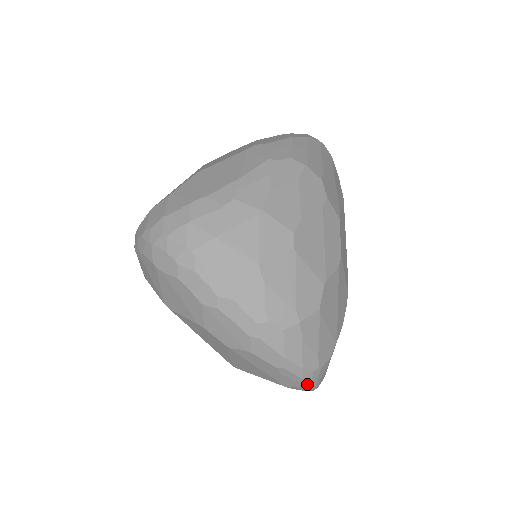
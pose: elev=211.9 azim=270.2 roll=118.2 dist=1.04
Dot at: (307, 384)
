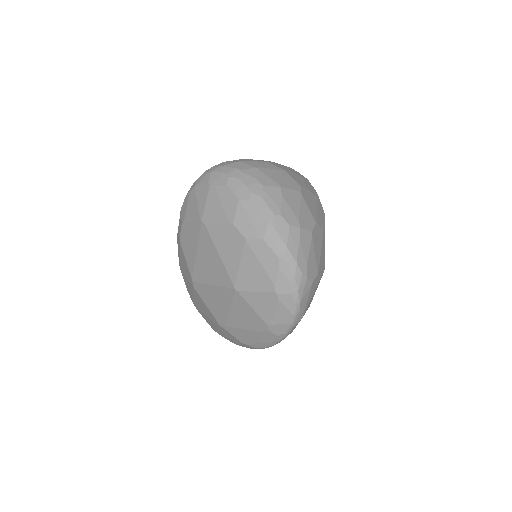
Dot at: (295, 288)
